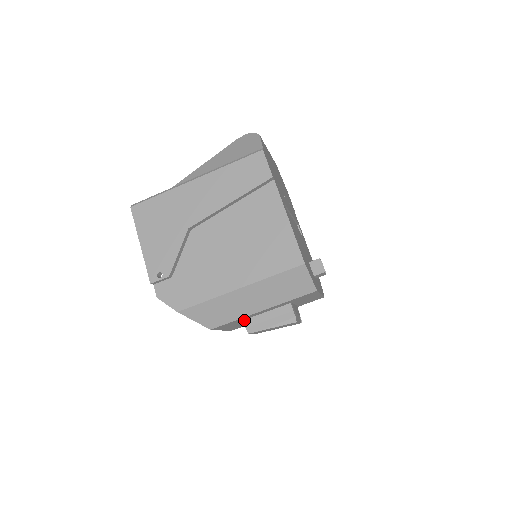
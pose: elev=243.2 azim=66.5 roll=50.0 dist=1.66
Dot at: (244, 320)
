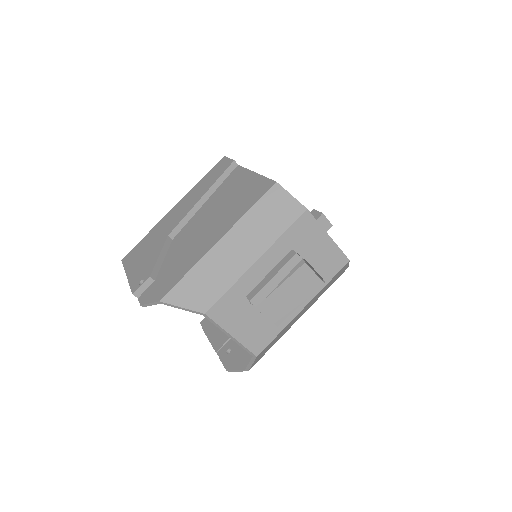
Dot at: (247, 296)
